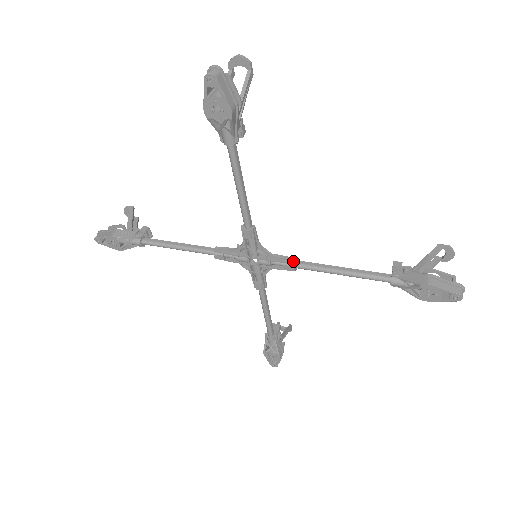
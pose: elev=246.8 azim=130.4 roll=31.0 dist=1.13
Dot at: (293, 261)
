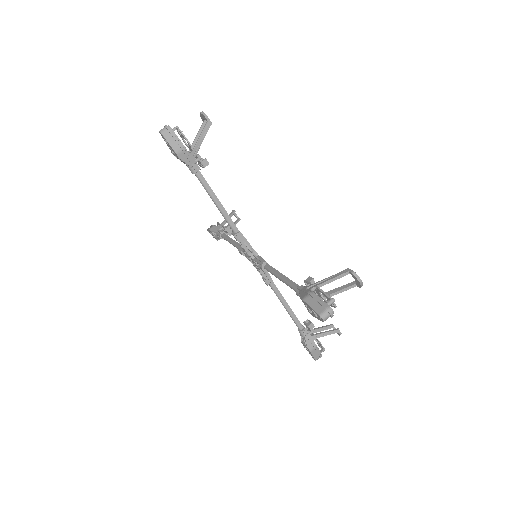
Dot at: (270, 283)
